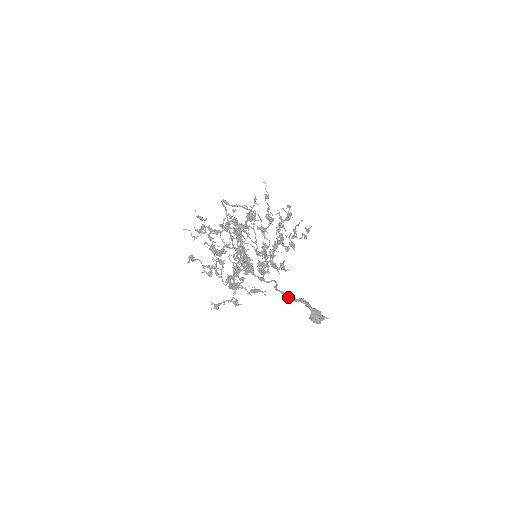
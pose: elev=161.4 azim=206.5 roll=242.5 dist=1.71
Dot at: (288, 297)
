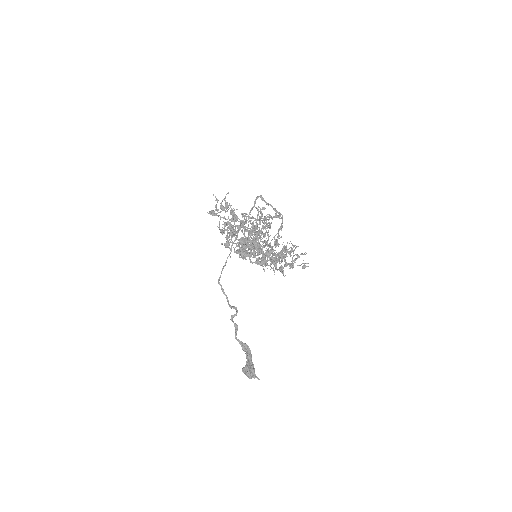
Dot at: (236, 335)
